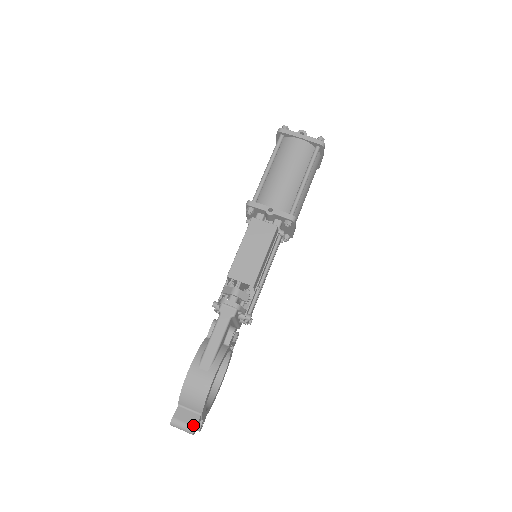
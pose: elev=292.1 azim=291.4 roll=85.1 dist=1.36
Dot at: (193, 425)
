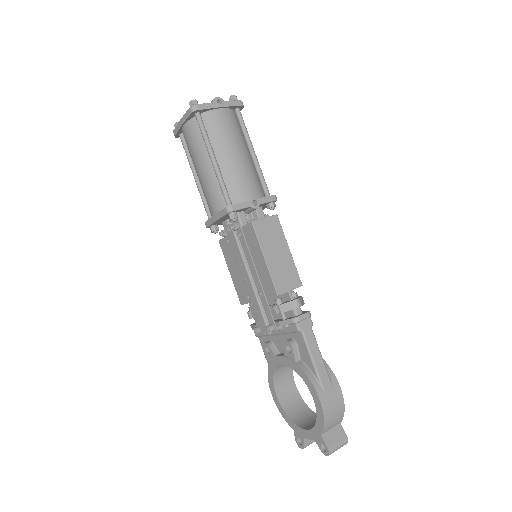
Dot at: (345, 437)
